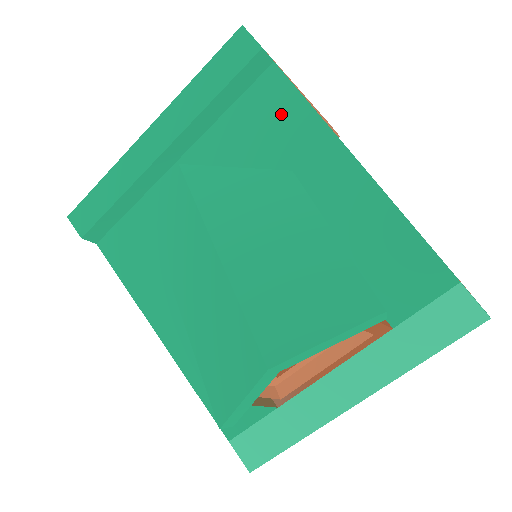
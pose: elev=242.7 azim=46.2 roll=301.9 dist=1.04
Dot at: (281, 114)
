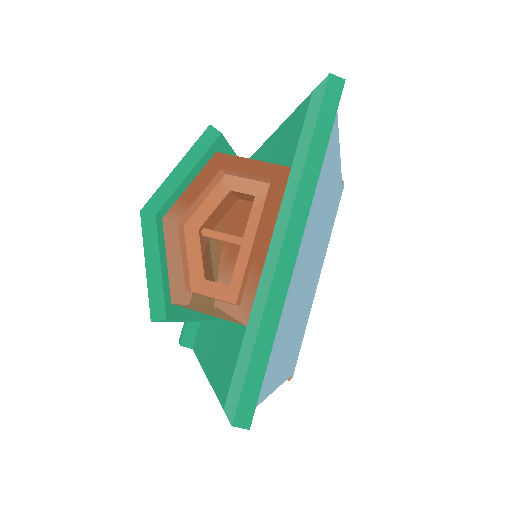
Dot at: occluded
